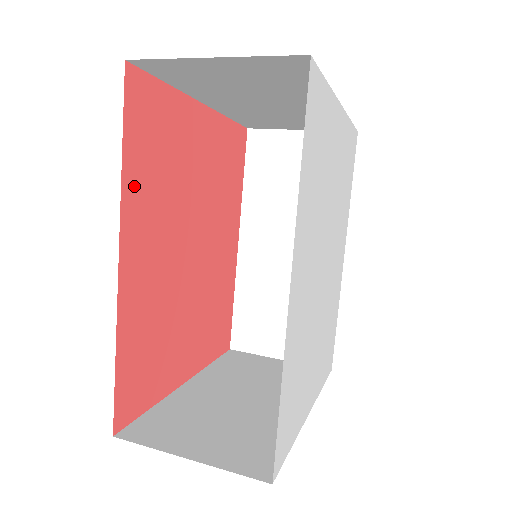
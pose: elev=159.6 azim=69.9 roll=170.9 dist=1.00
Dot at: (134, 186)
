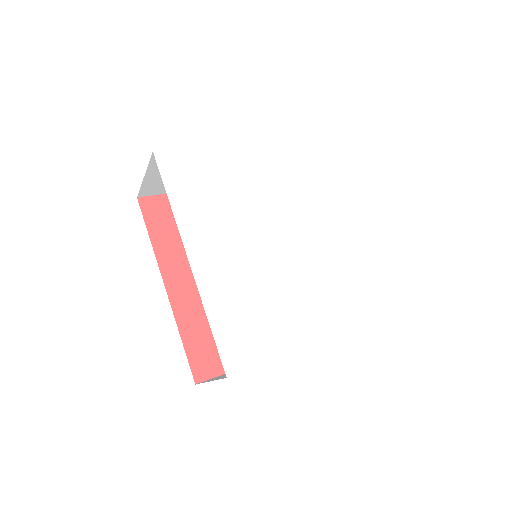
Dot at: (165, 249)
